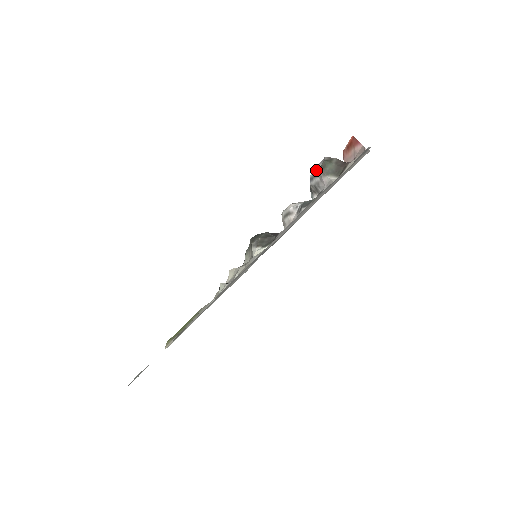
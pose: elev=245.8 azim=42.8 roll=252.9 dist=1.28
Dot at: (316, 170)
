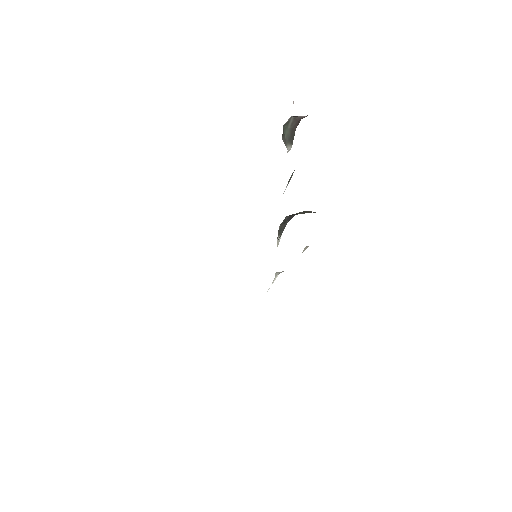
Dot at: occluded
